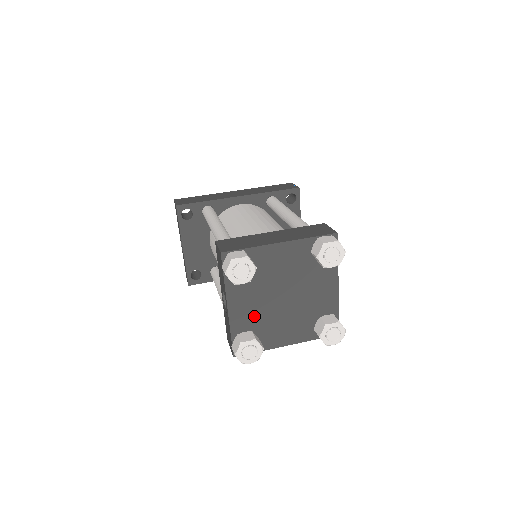
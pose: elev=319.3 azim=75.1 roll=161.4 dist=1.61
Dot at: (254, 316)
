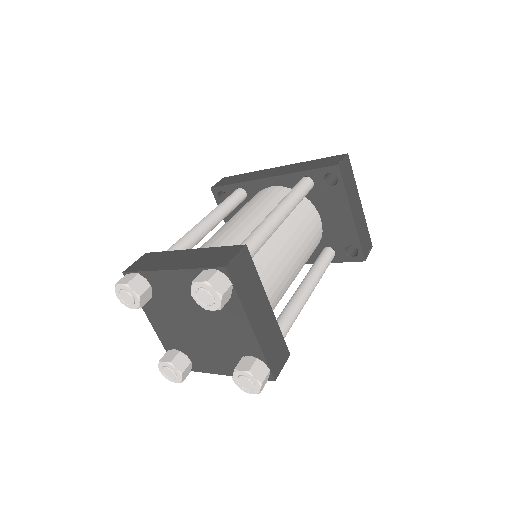
Dot at: (177, 337)
